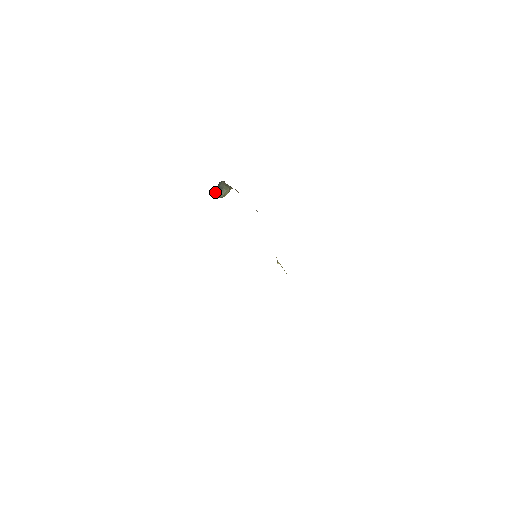
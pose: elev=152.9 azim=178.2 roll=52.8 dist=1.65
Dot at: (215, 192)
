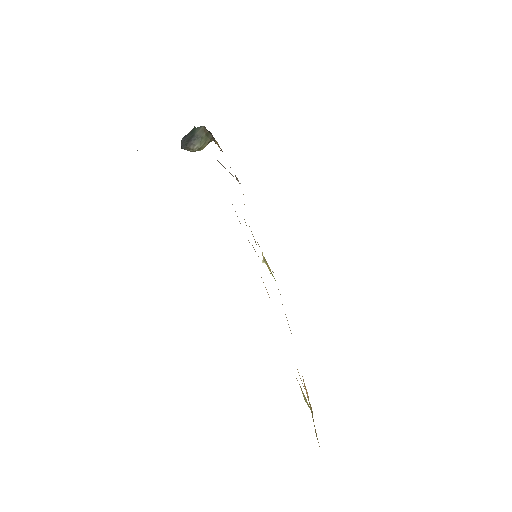
Dot at: (186, 141)
